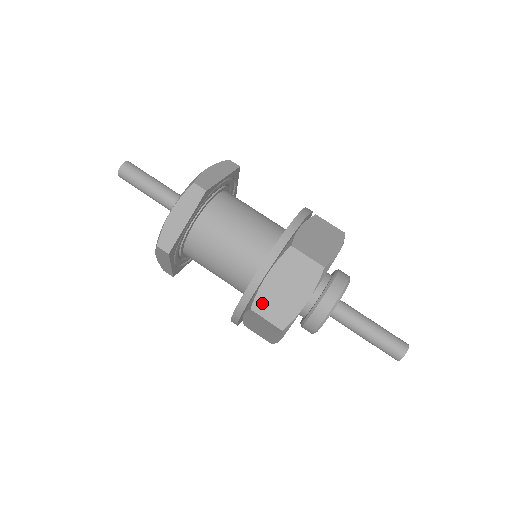
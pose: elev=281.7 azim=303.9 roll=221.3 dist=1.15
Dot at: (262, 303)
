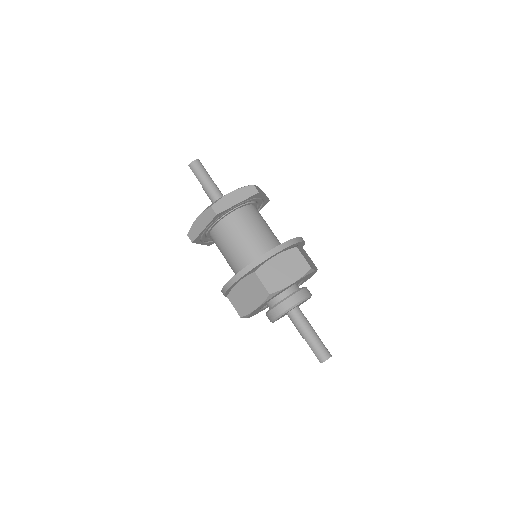
Dot at: (264, 271)
